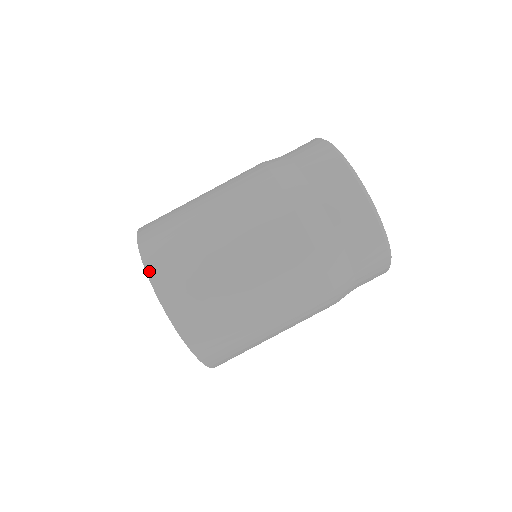
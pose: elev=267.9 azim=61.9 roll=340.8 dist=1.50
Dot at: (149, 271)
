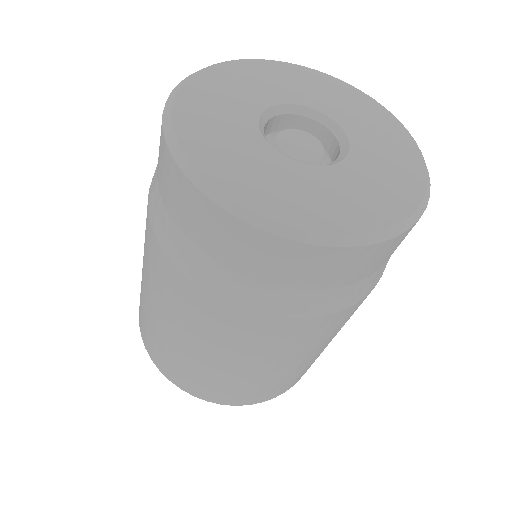
Dot at: (152, 359)
